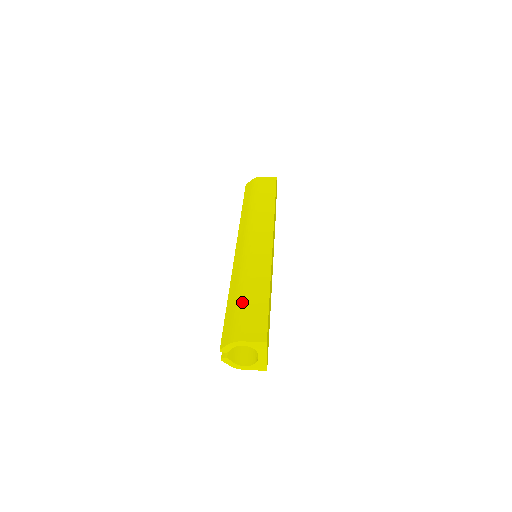
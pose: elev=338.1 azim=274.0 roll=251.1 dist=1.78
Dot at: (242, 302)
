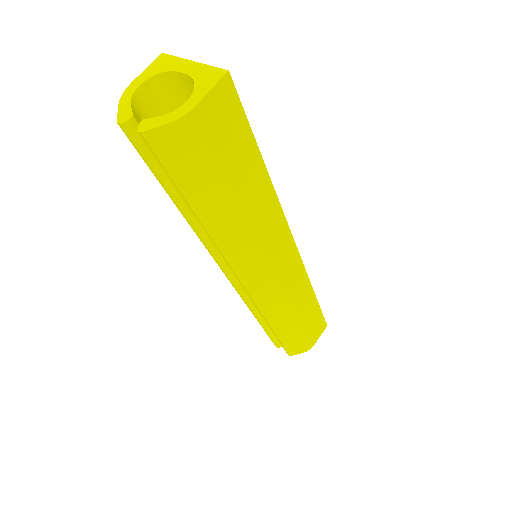
Dot at: (302, 329)
